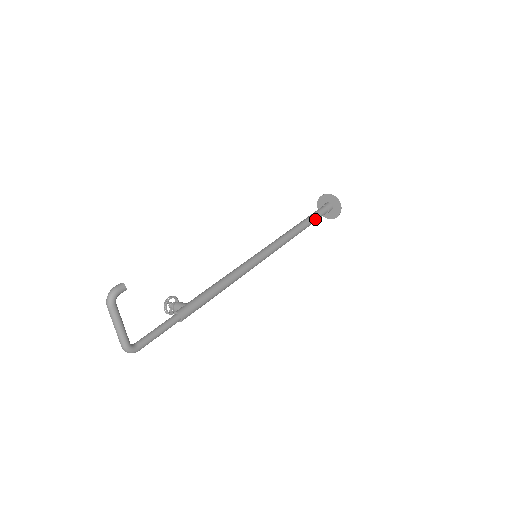
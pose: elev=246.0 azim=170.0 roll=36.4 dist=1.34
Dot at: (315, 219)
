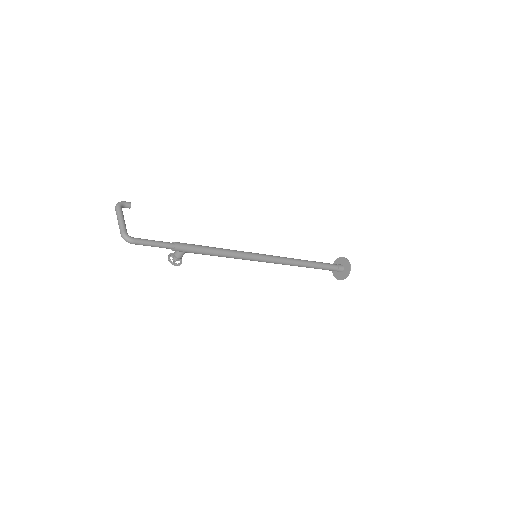
Dot at: (322, 264)
